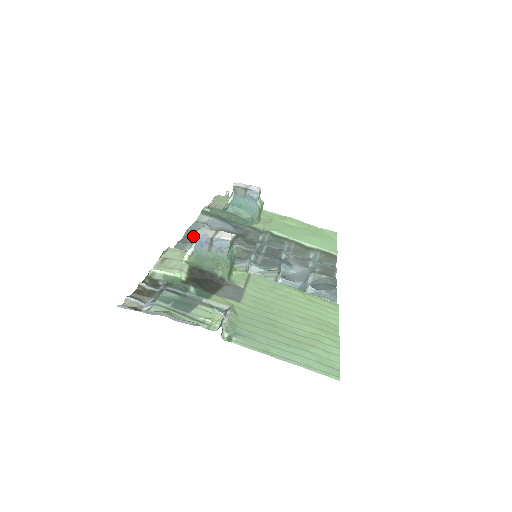
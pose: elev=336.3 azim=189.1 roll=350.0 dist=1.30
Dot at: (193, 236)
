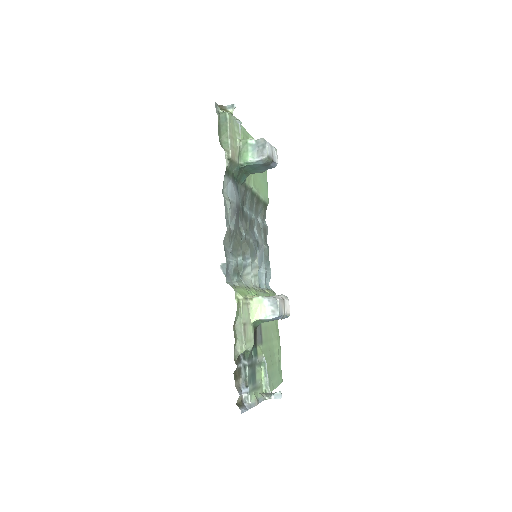
Dot at: occluded
